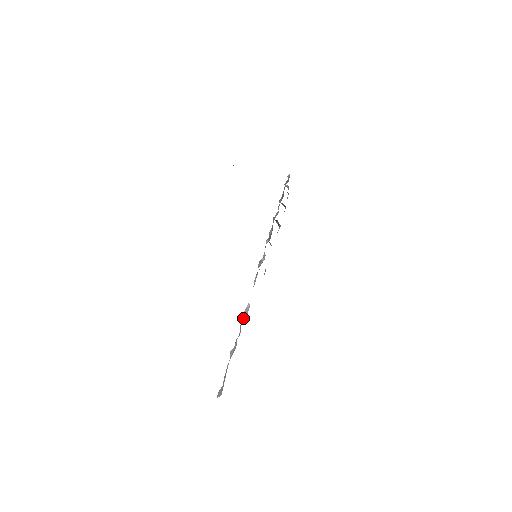
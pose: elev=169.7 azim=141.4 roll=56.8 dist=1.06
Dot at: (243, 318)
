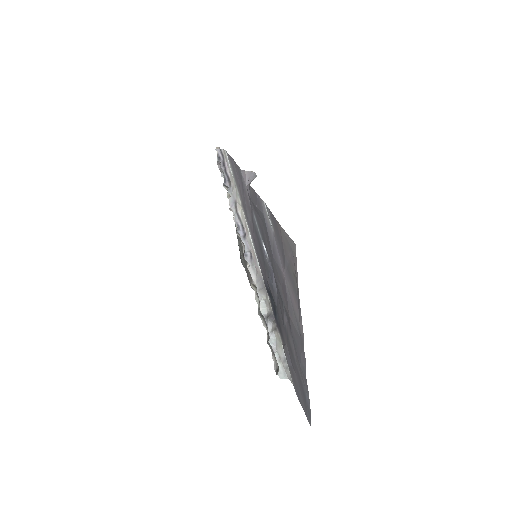
Dot at: (264, 312)
